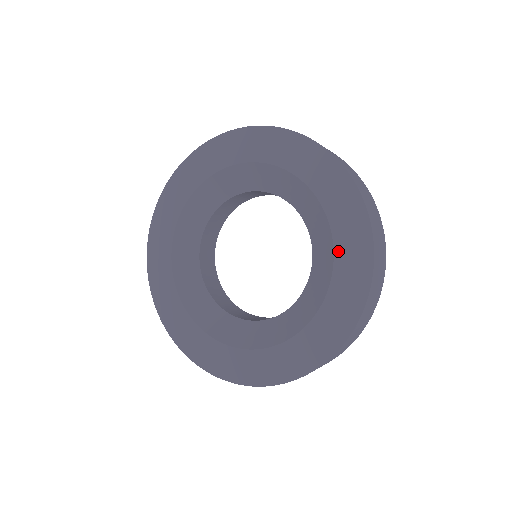
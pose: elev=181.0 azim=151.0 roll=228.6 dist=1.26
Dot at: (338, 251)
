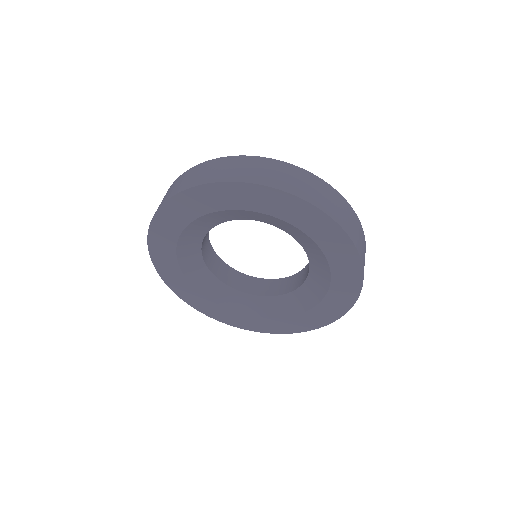
Dot at: (334, 269)
